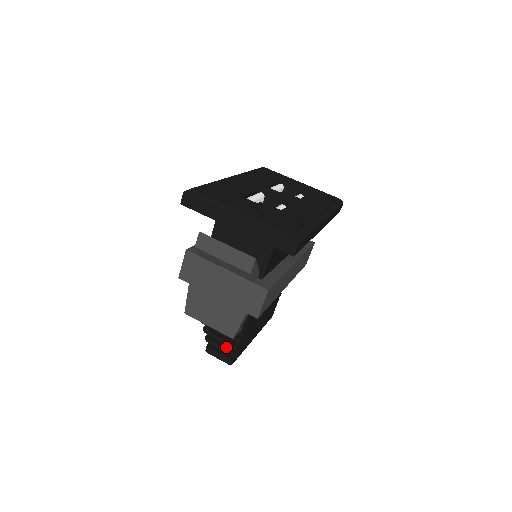
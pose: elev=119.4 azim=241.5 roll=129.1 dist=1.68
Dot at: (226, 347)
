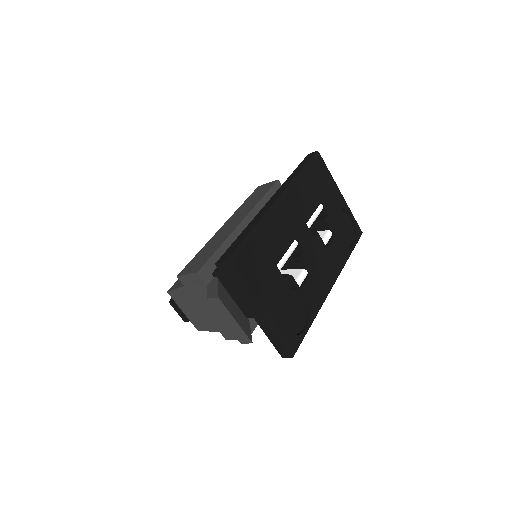
Dot at: occluded
